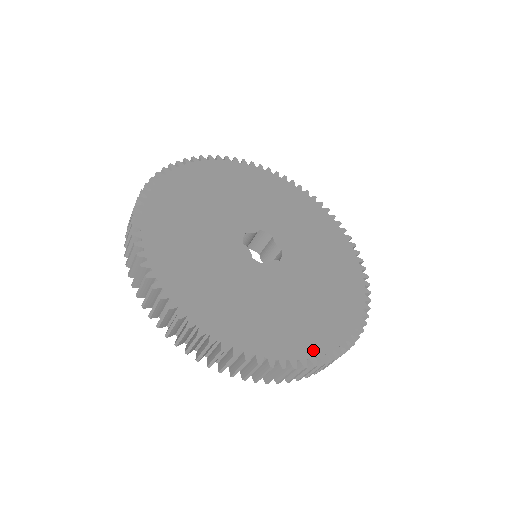
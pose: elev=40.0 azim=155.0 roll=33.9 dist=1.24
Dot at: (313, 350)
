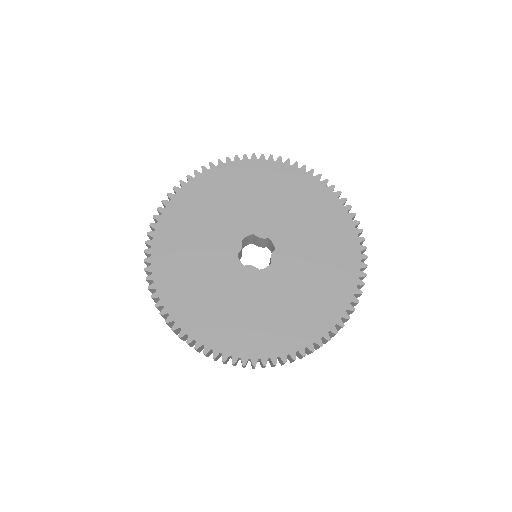
Dot at: (348, 293)
